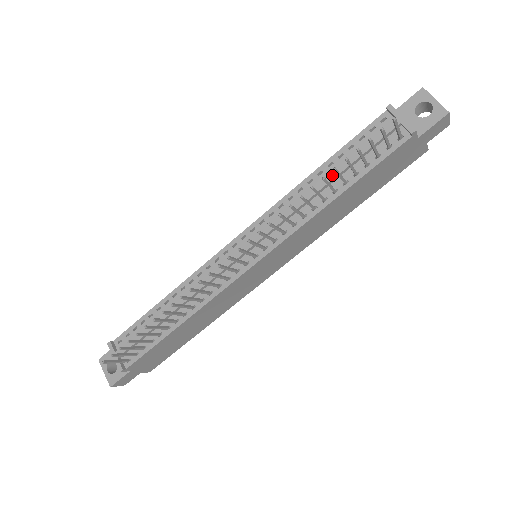
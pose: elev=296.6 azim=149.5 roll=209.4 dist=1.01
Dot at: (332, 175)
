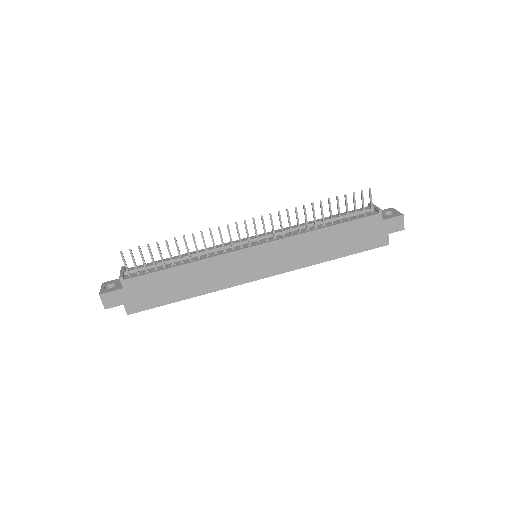
Dot at: (326, 219)
